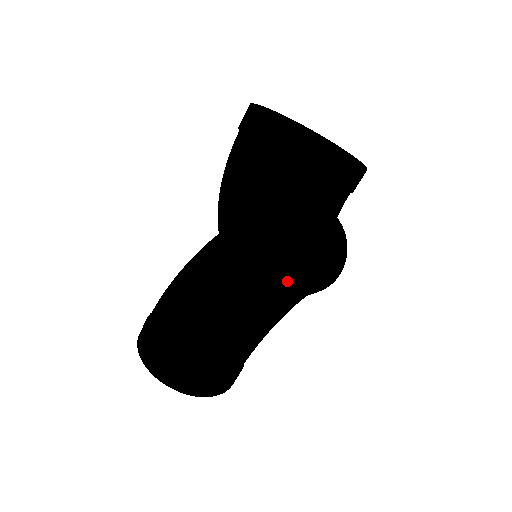
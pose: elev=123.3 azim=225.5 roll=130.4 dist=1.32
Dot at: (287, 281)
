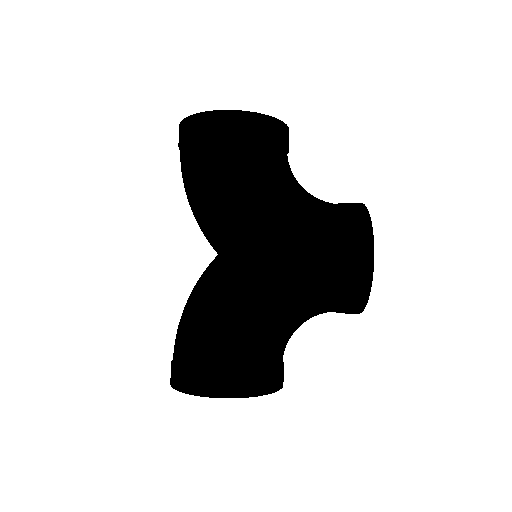
Dot at: (249, 249)
